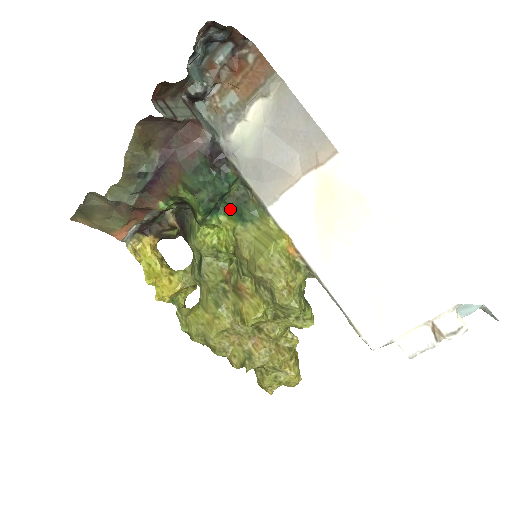
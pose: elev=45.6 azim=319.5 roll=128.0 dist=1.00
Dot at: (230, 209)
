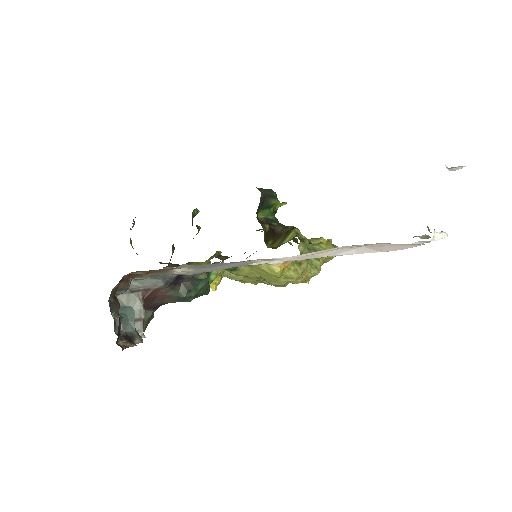
Dot at: occluded
